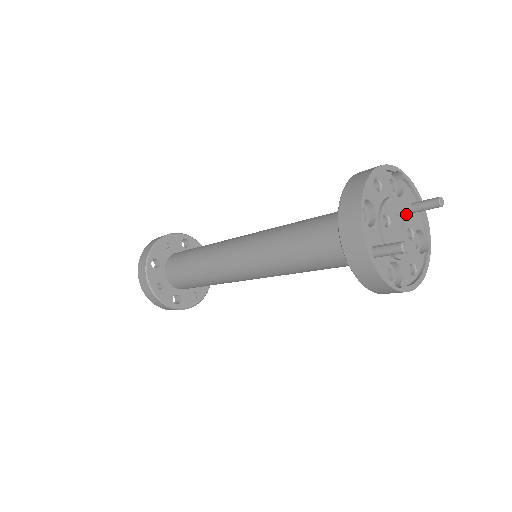
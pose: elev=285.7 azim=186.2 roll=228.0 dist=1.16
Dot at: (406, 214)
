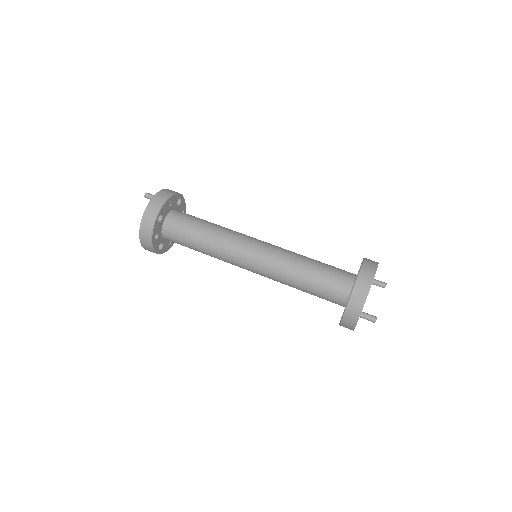
Dot at: occluded
